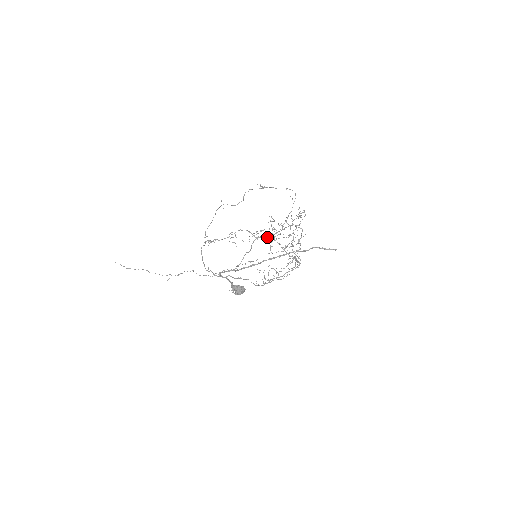
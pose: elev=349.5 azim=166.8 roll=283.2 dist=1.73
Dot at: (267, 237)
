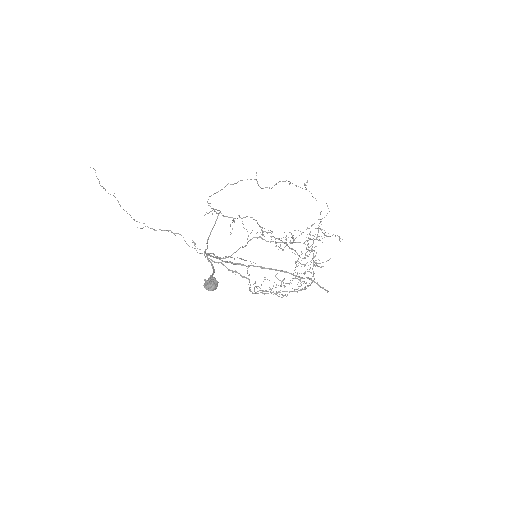
Dot at: occluded
